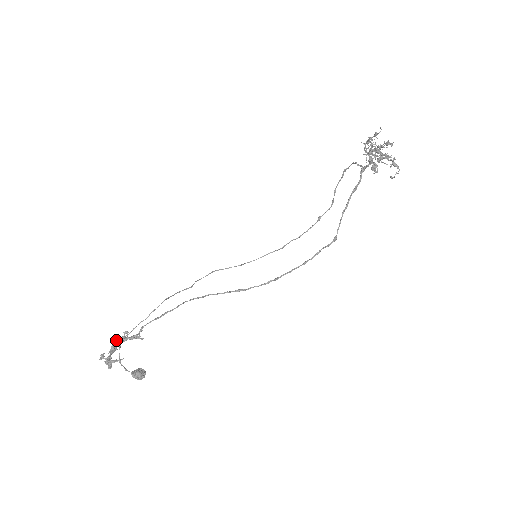
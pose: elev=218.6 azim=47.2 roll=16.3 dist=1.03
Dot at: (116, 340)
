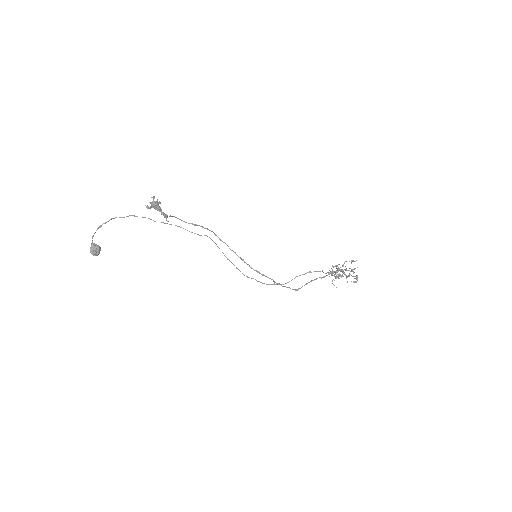
Dot at: (160, 202)
